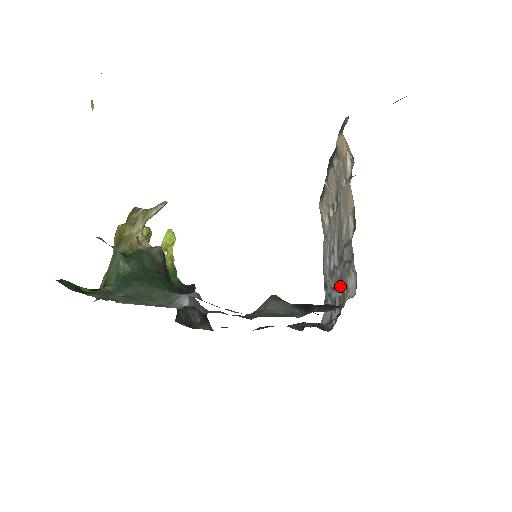
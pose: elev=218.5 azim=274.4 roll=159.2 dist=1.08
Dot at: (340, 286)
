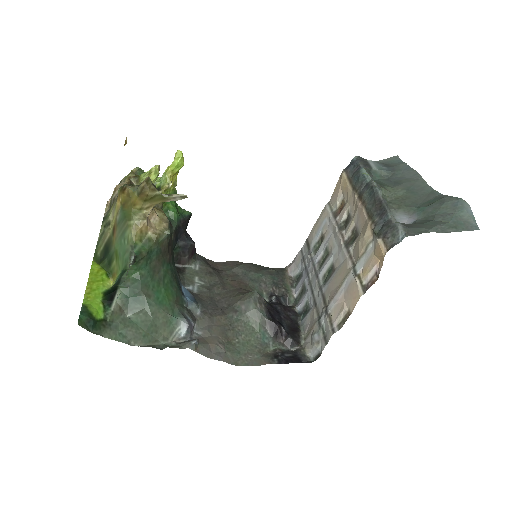
Dot at: (312, 302)
